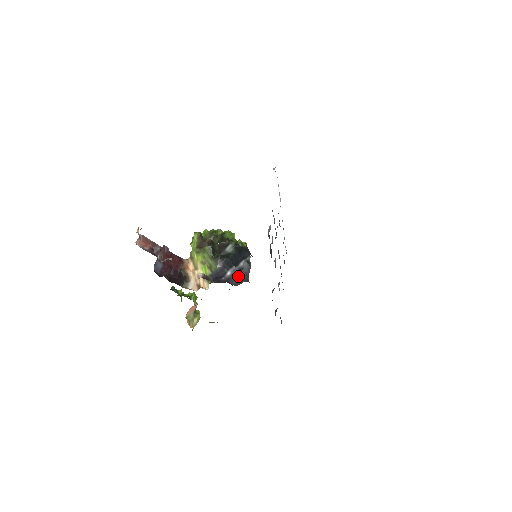
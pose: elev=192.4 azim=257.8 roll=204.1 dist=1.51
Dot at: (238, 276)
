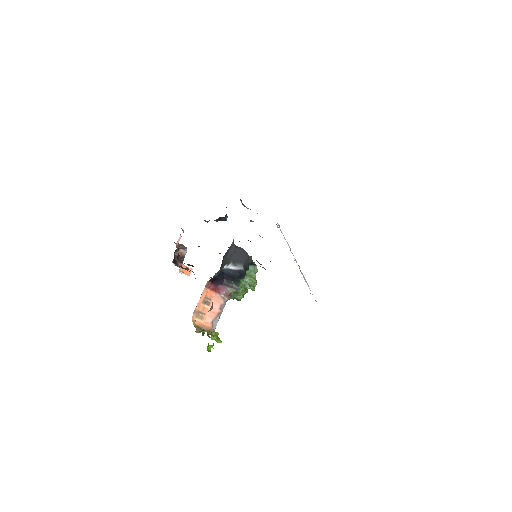
Dot at: occluded
